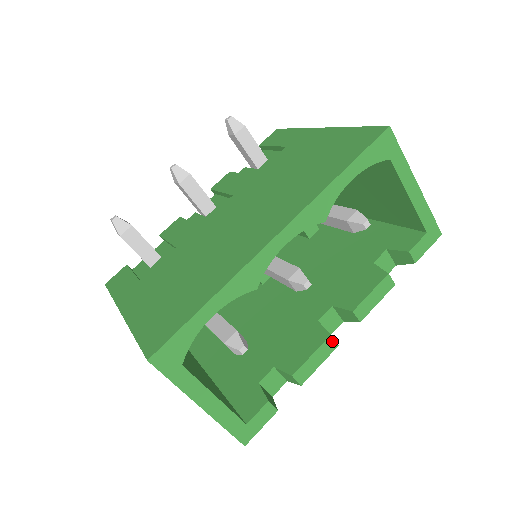
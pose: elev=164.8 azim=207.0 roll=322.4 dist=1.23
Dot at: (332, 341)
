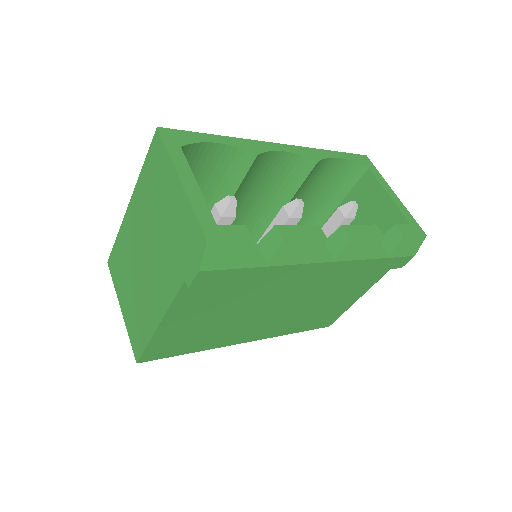
Dot at: (320, 230)
